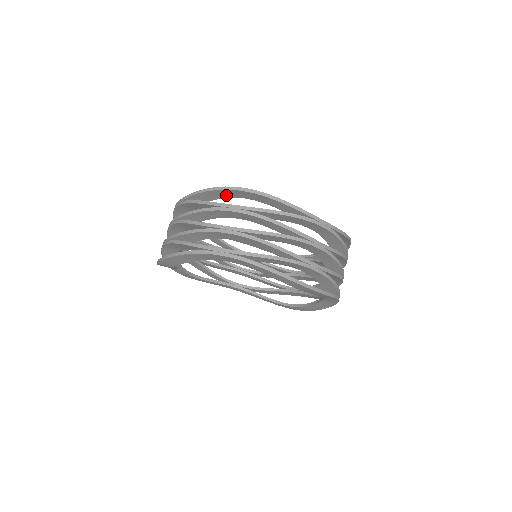
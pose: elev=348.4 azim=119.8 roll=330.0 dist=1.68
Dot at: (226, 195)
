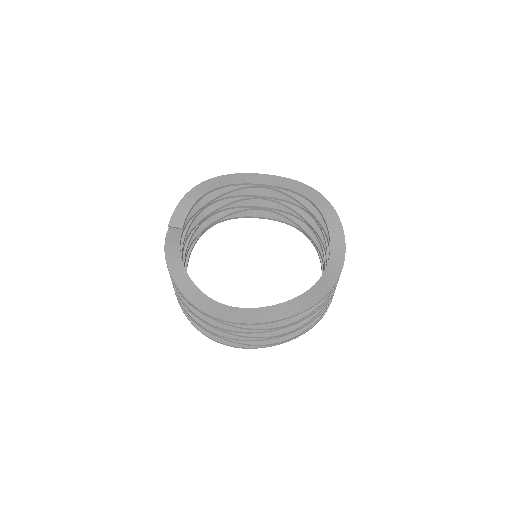
Dot at: (269, 312)
